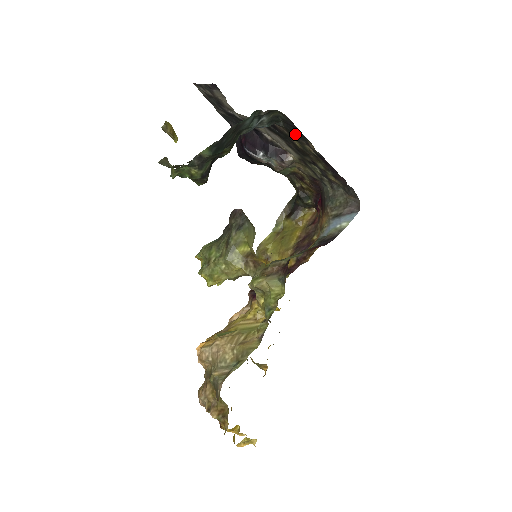
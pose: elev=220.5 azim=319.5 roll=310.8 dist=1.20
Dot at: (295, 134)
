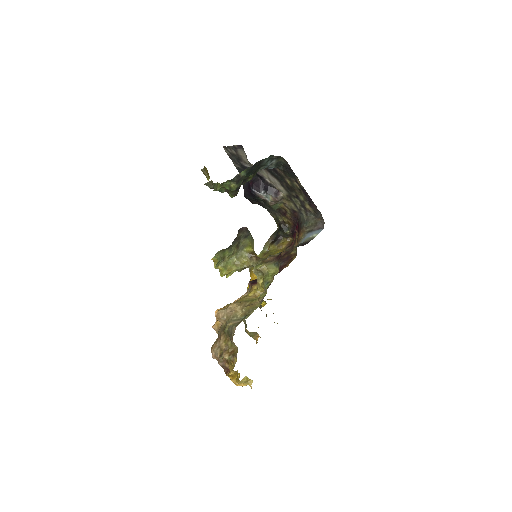
Dot at: (289, 174)
